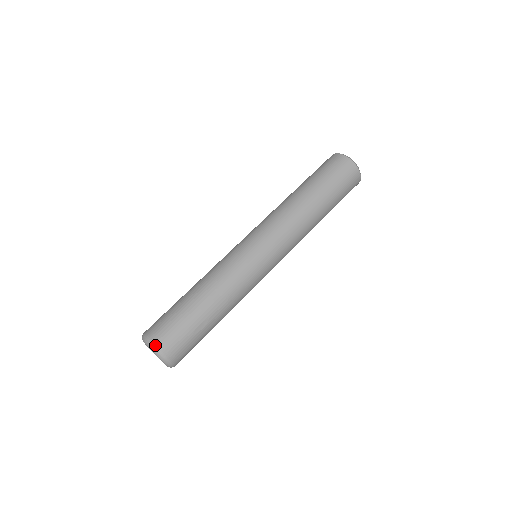
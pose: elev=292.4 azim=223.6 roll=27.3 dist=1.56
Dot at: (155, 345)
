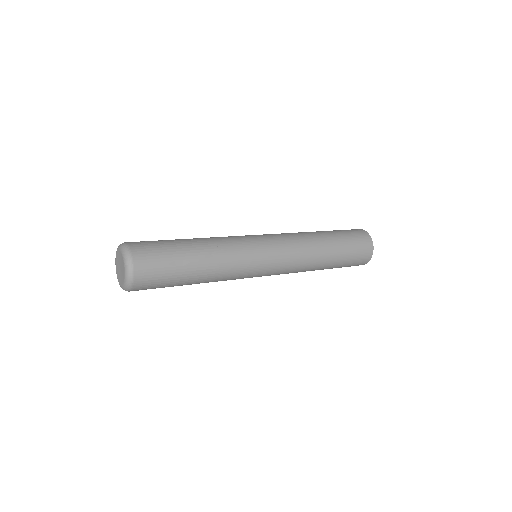
Dot at: (130, 248)
